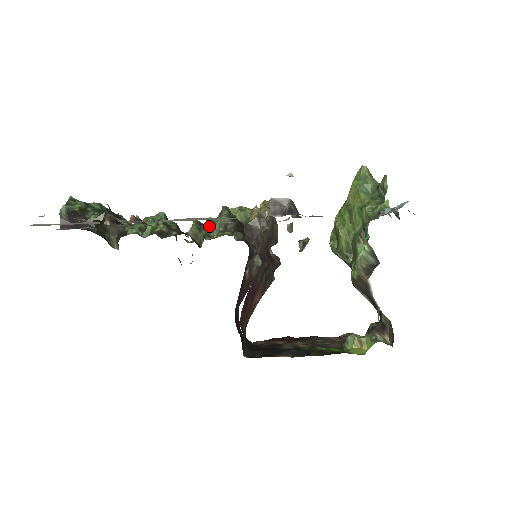
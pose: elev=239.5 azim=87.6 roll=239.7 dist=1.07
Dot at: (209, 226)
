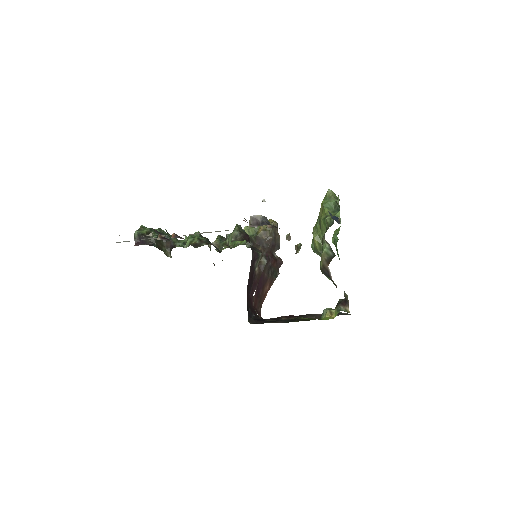
Dot at: (227, 238)
